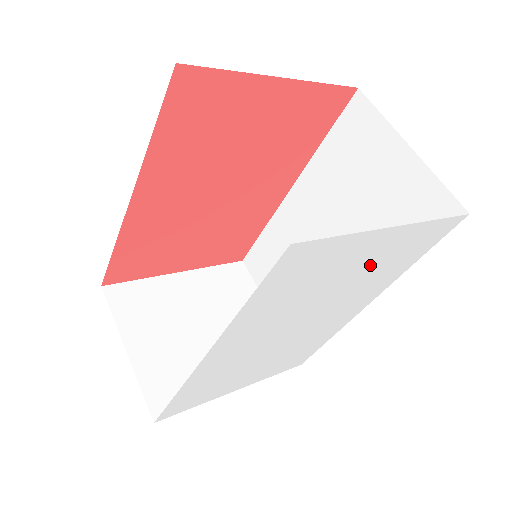
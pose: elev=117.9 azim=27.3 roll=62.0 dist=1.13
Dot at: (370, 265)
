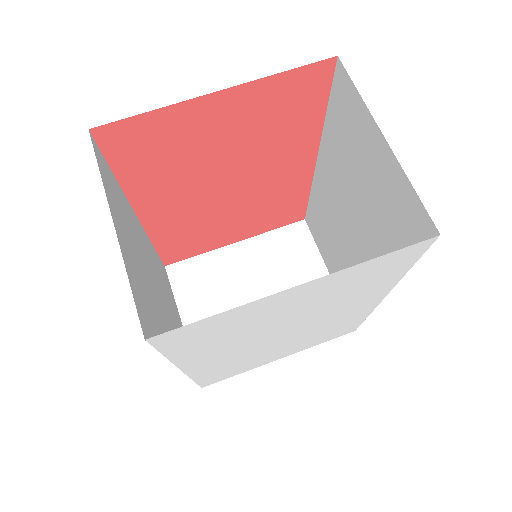
Dot at: (315, 299)
